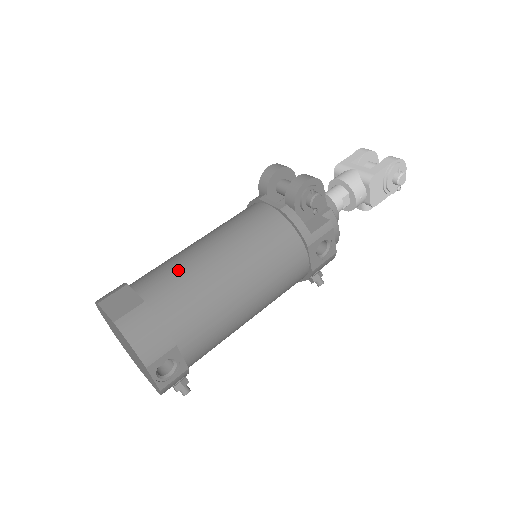
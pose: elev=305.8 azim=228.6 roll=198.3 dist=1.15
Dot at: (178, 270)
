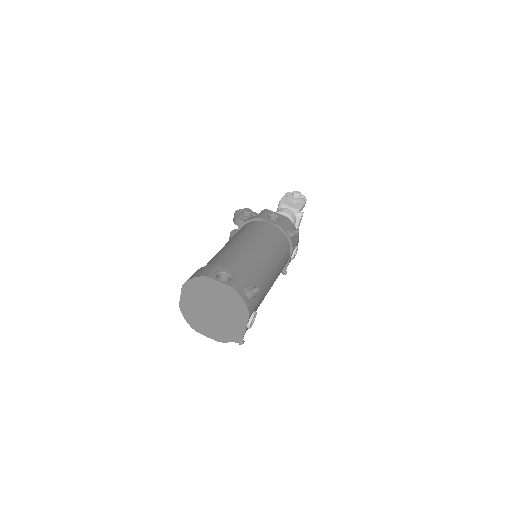
Dot at: occluded
